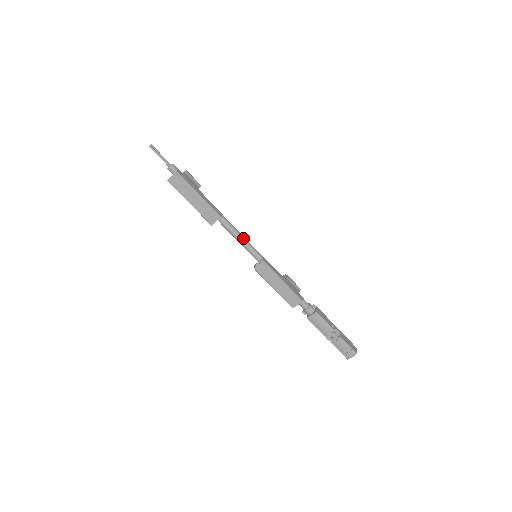
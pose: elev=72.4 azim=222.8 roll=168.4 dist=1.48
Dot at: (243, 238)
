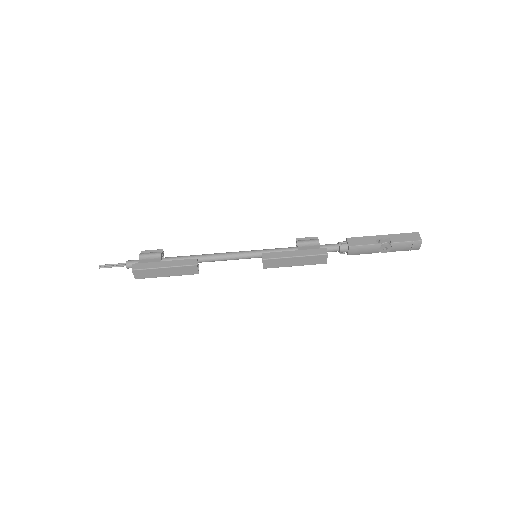
Dot at: (232, 255)
